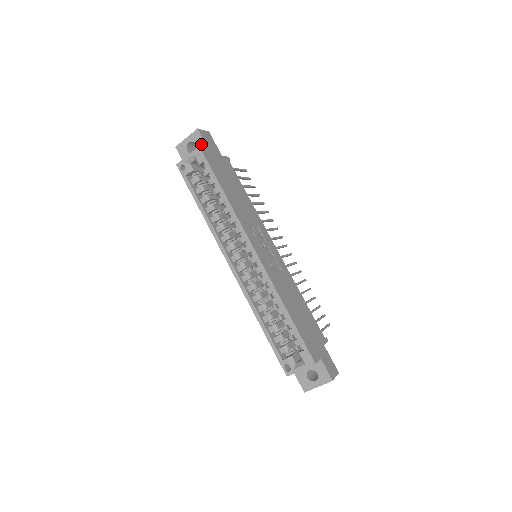
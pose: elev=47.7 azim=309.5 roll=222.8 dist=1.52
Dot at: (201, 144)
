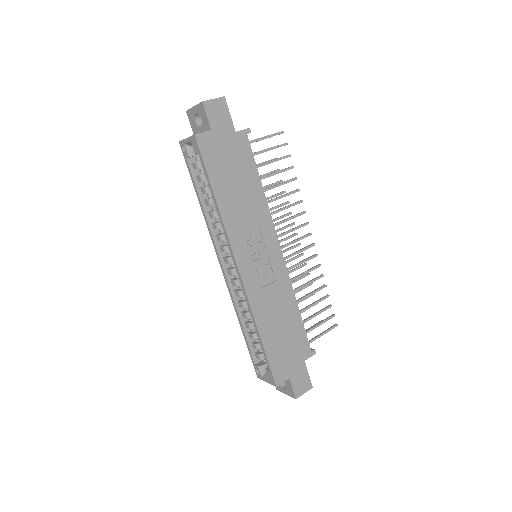
Dot at: (206, 122)
